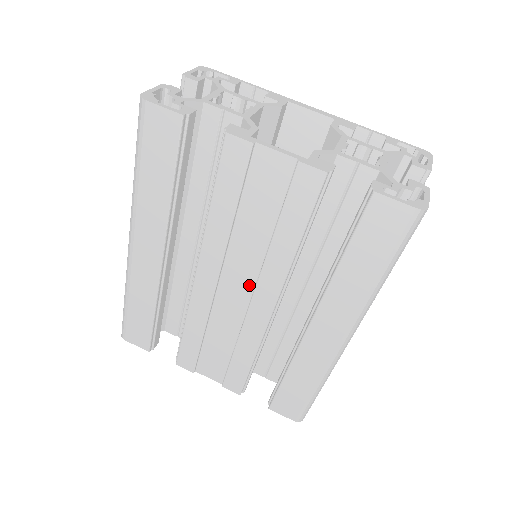
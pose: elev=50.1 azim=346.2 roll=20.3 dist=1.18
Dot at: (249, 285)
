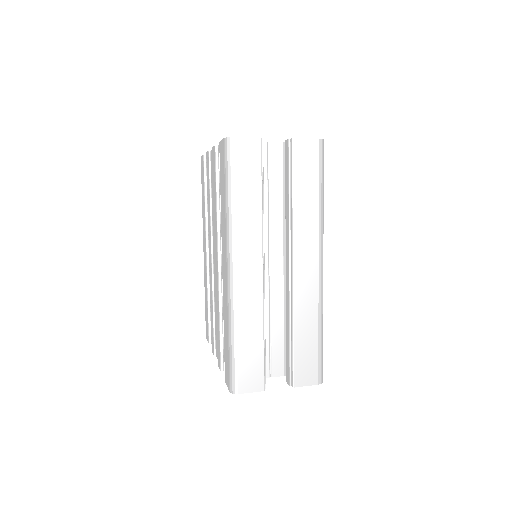
Dot at: occluded
